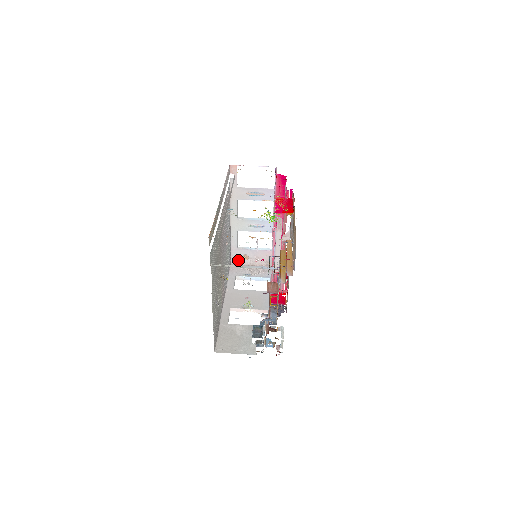
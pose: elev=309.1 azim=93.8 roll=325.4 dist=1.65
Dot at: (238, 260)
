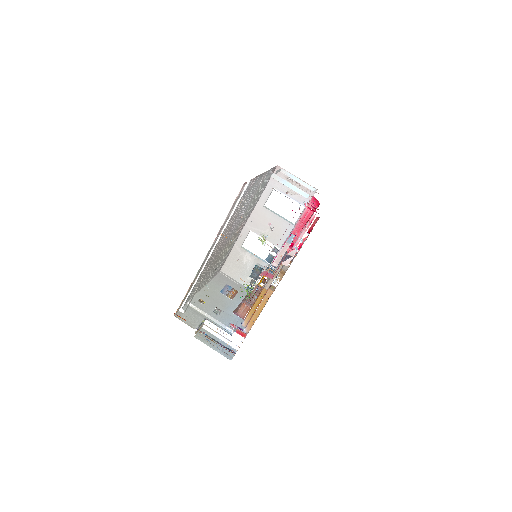
Dot at: occluded
